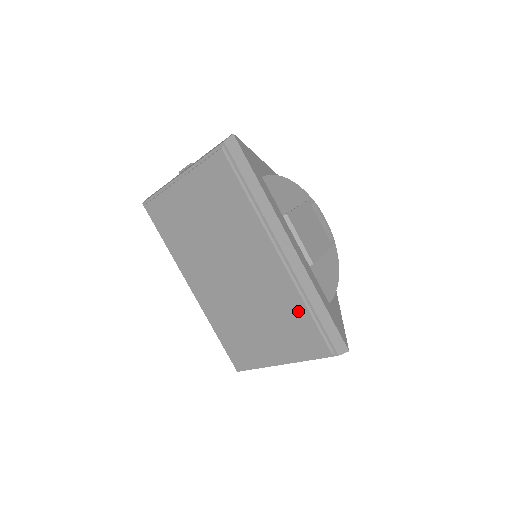
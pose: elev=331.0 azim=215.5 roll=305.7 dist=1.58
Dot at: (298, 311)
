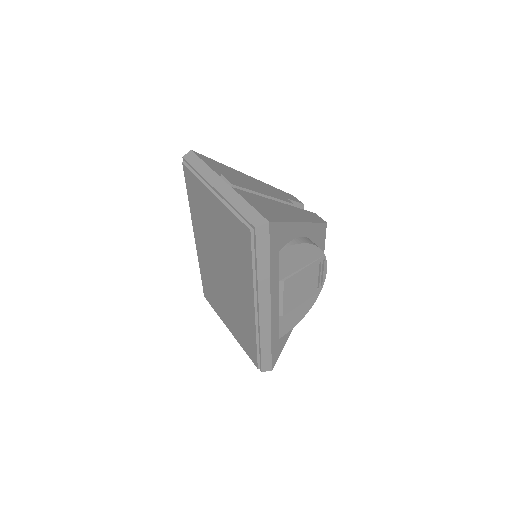
Dot at: (251, 337)
